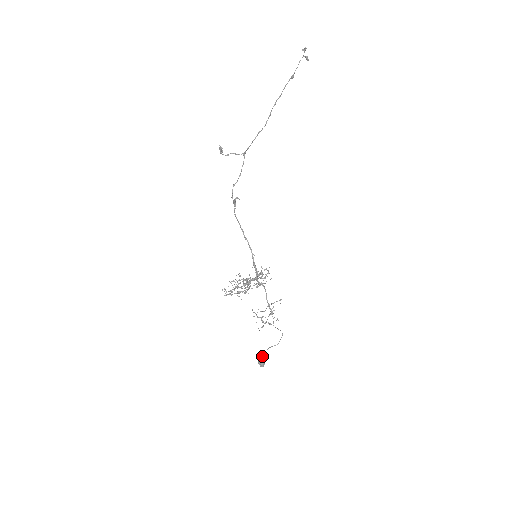
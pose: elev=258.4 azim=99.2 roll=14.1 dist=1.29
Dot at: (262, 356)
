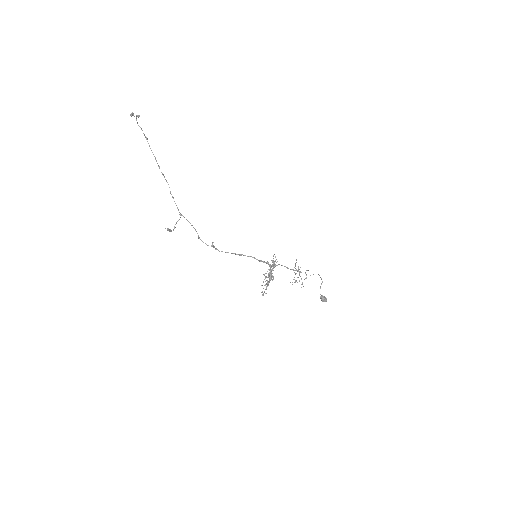
Dot at: (321, 297)
